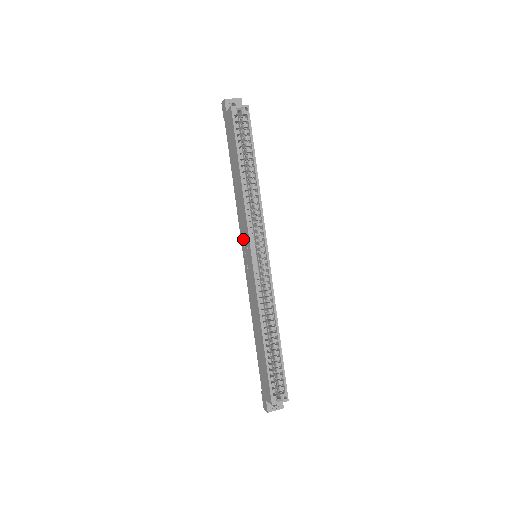
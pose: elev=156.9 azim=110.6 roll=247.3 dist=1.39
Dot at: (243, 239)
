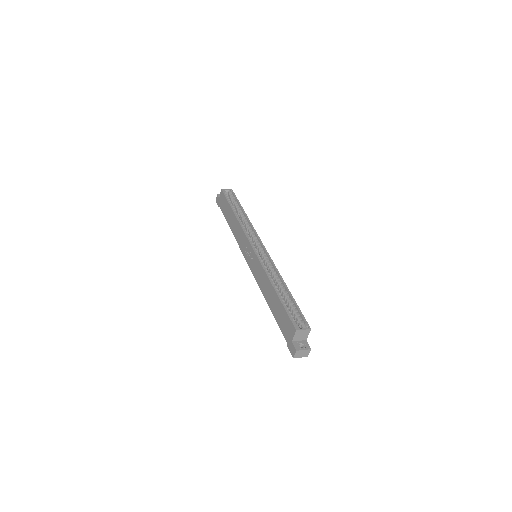
Dot at: (244, 249)
